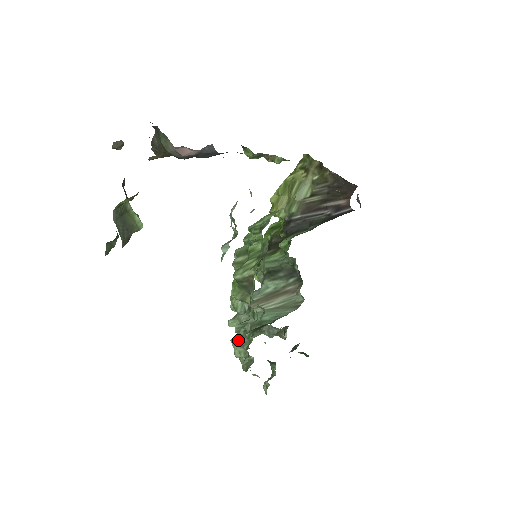
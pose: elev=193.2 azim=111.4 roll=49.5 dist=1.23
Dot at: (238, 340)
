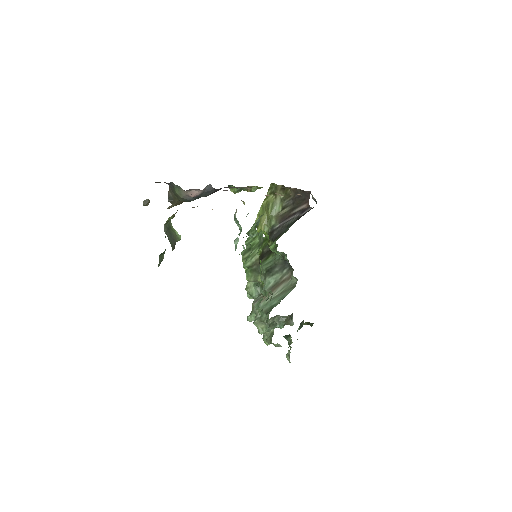
Dot at: (259, 319)
